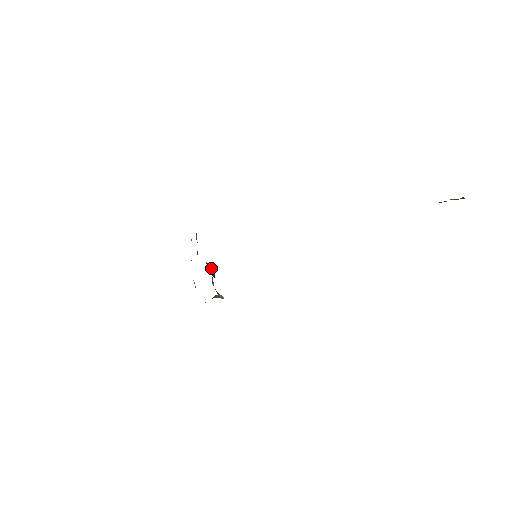
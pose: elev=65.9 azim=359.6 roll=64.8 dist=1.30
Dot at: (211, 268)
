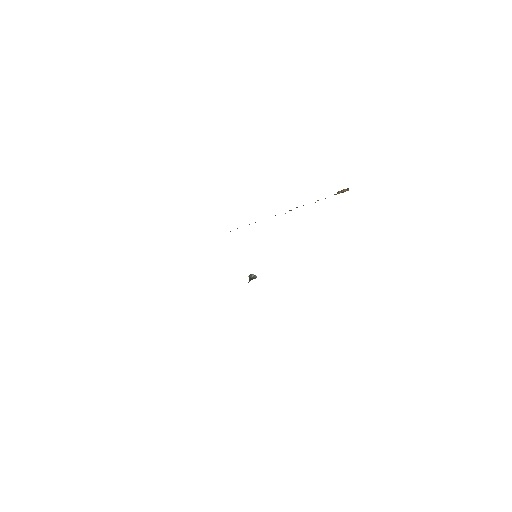
Dot at: occluded
